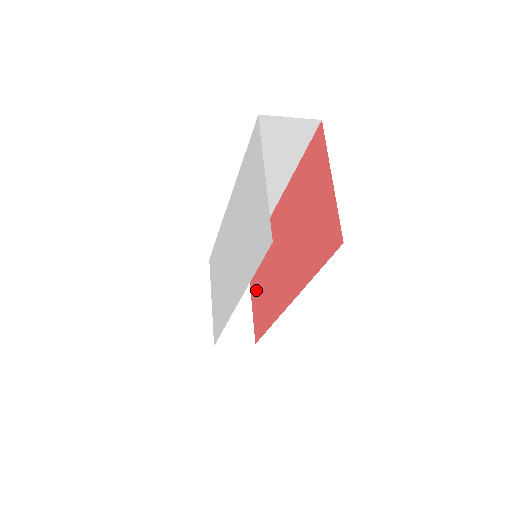
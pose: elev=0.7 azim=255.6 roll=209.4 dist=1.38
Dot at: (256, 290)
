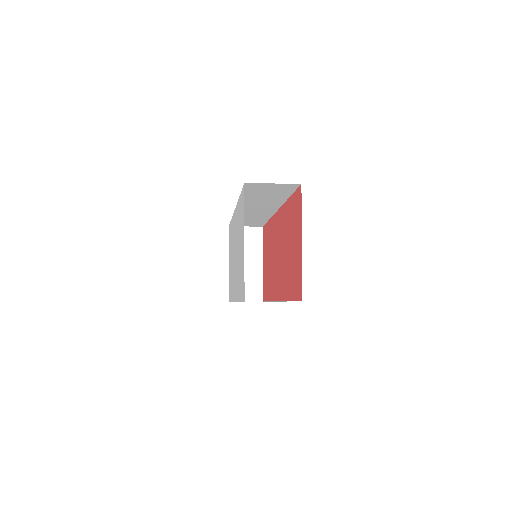
Dot at: (265, 260)
